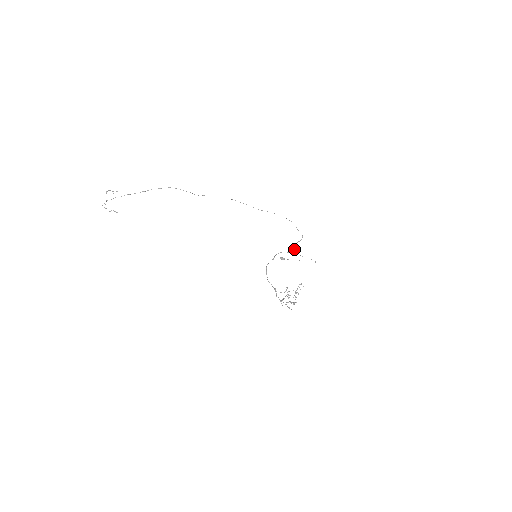
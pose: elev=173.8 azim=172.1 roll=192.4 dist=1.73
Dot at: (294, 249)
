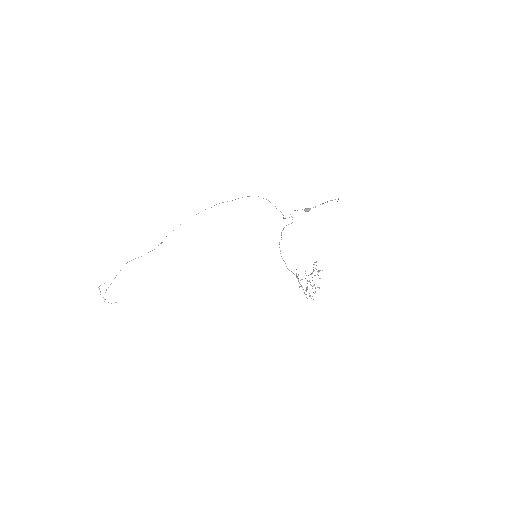
Dot at: occluded
